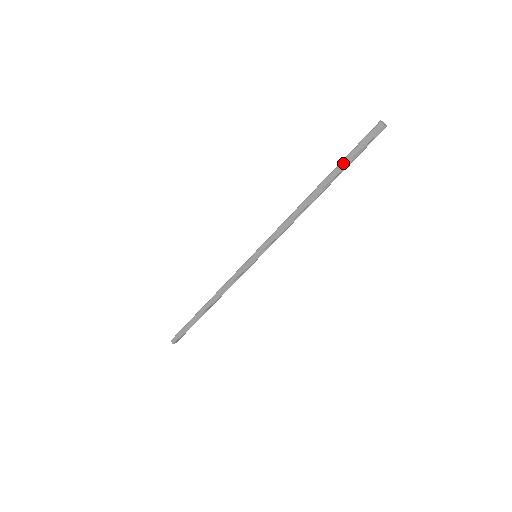
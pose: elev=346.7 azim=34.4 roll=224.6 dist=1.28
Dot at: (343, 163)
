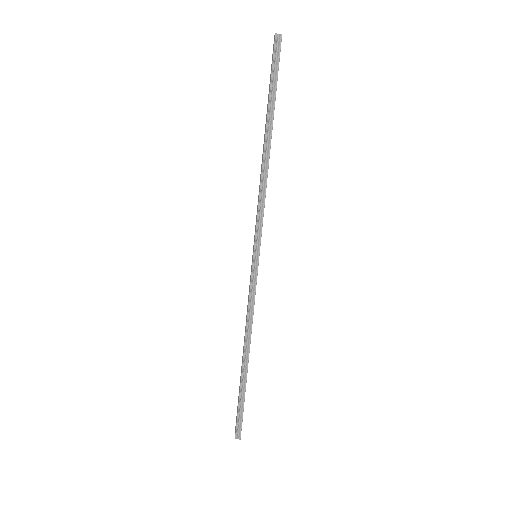
Dot at: (268, 95)
